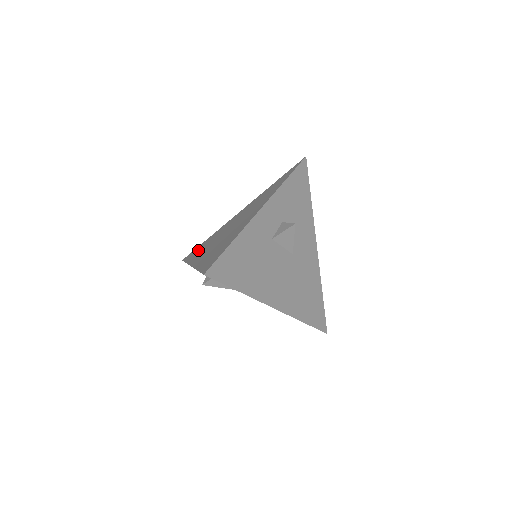
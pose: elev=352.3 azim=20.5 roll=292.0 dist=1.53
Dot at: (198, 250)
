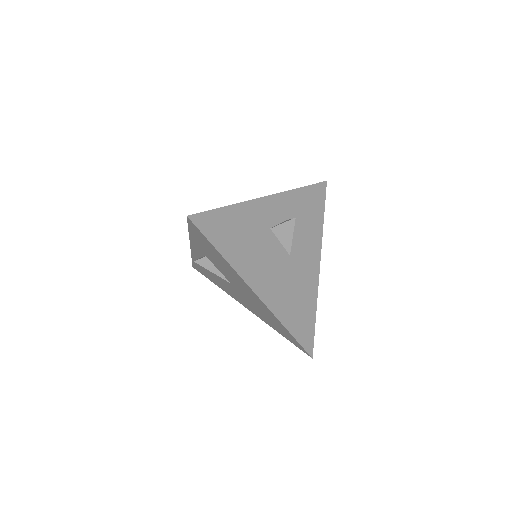
Dot at: occluded
